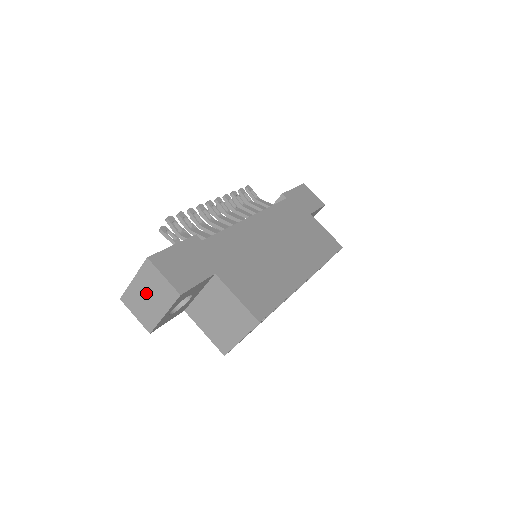
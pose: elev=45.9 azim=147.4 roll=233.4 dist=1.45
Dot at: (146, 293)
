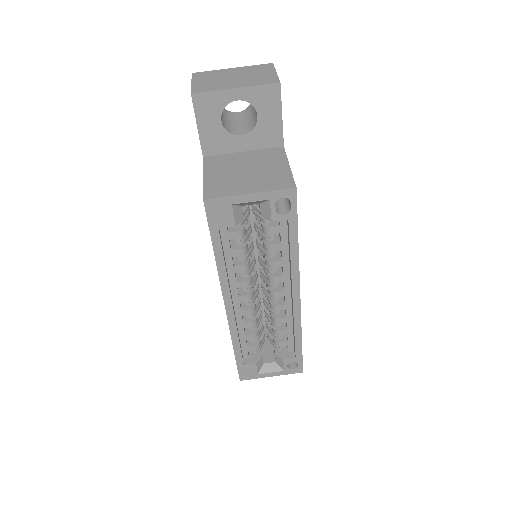
Dot at: (235, 75)
